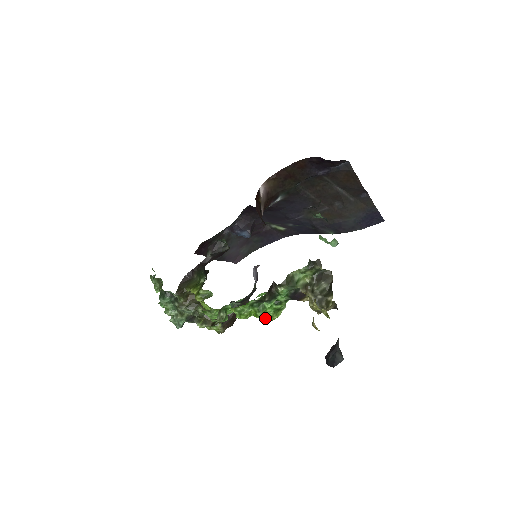
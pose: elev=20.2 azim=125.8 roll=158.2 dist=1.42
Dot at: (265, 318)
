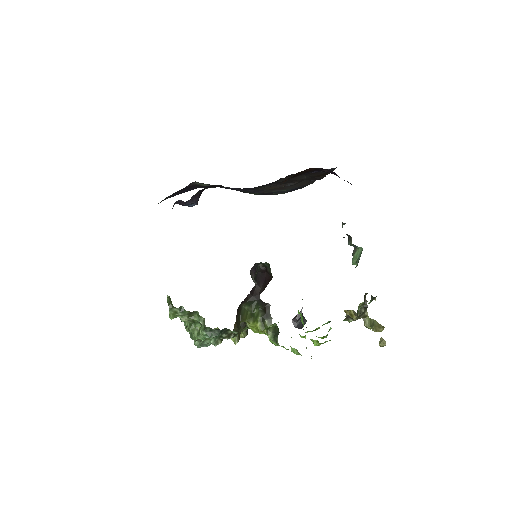
Dot at: occluded
